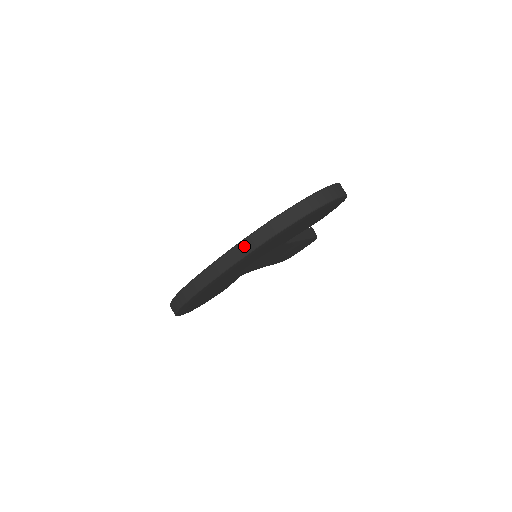
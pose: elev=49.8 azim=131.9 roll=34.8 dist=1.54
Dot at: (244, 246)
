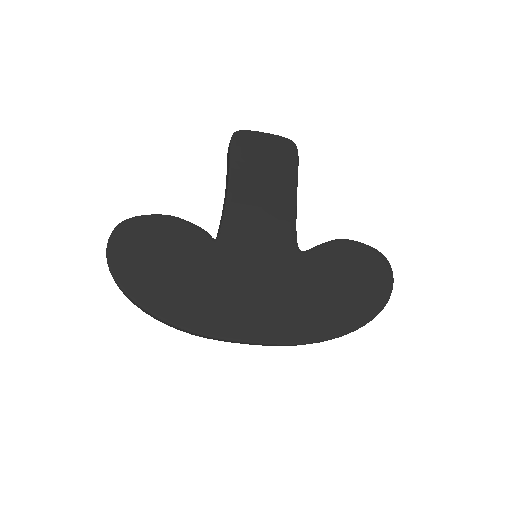
Dot at: occluded
